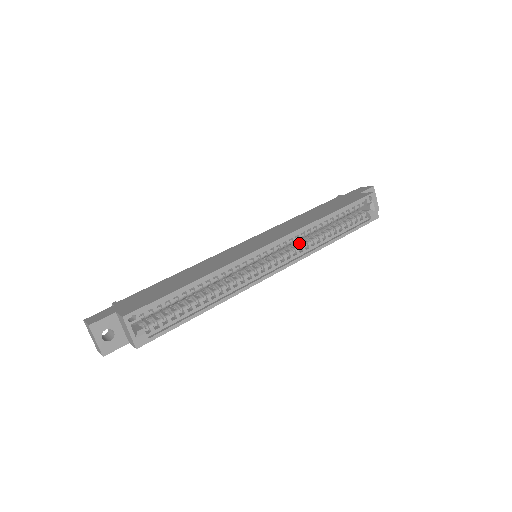
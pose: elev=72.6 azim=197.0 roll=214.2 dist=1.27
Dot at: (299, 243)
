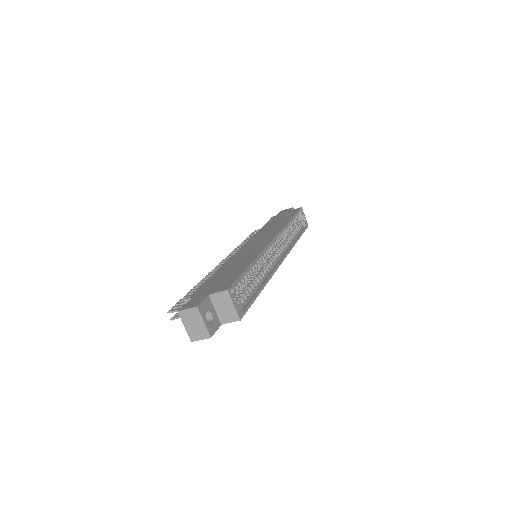
Dot at: occluded
